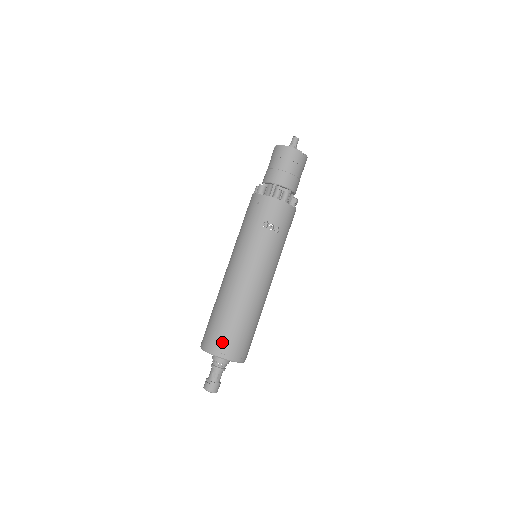
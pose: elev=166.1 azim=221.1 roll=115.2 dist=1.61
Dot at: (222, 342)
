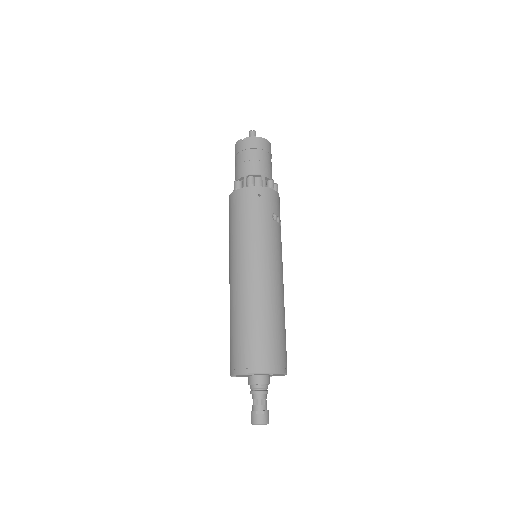
Dot at: (277, 355)
